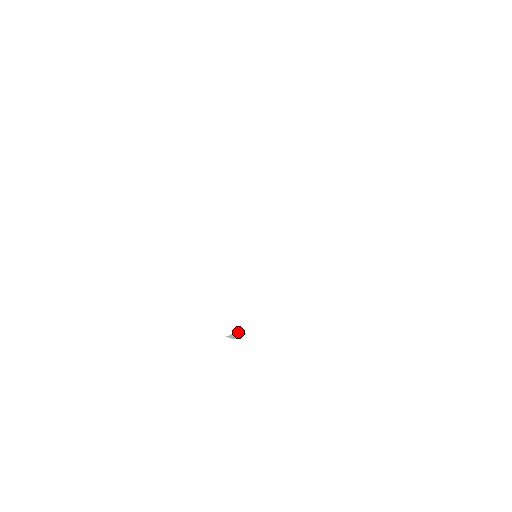
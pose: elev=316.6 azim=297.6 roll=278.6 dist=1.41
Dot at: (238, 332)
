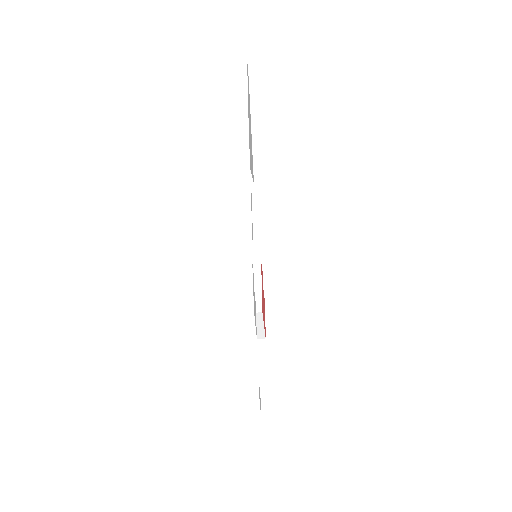
Dot at: (256, 318)
